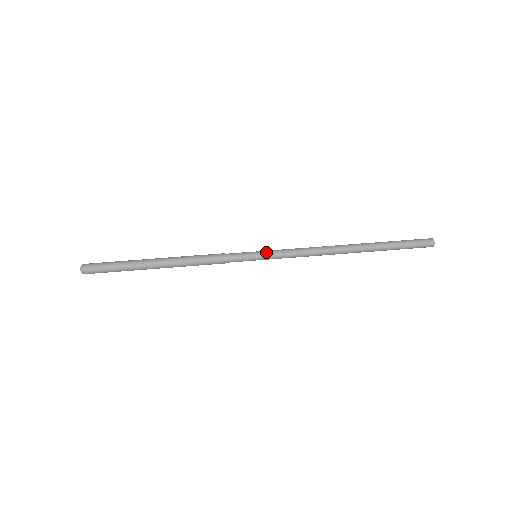
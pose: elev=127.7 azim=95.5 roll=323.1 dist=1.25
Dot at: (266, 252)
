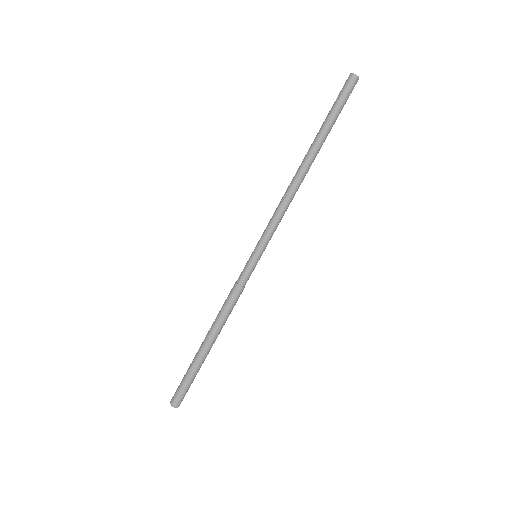
Dot at: (264, 249)
